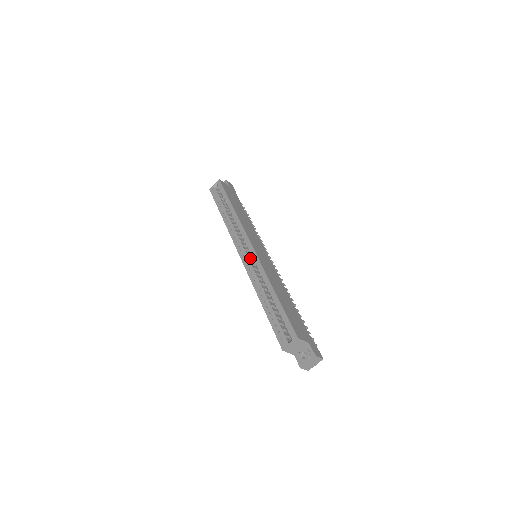
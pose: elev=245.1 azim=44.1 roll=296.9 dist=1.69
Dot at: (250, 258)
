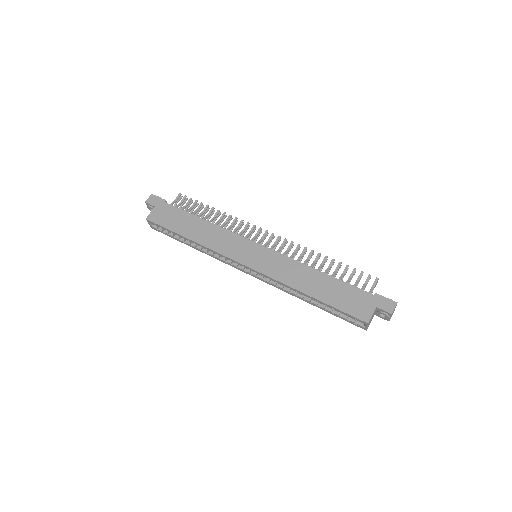
Dot at: occluded
